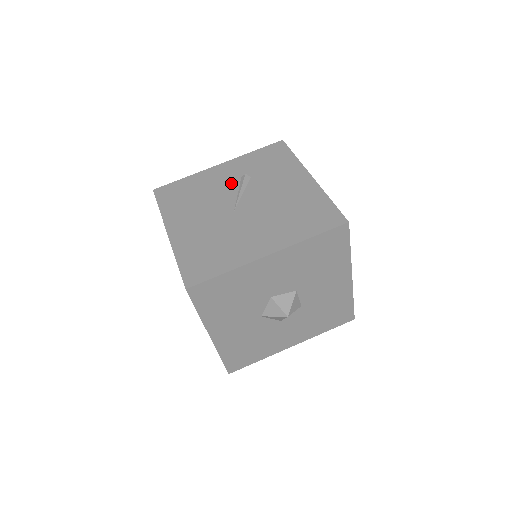
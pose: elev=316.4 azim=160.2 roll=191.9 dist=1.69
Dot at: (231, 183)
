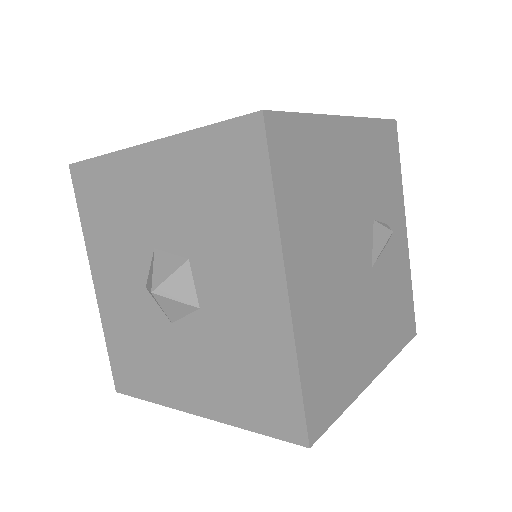
Dot at: occluded
